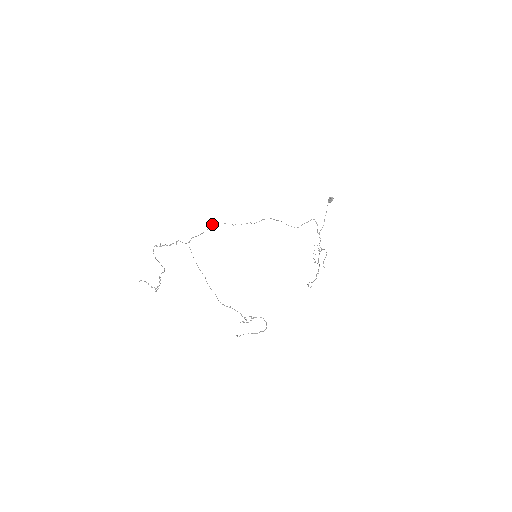
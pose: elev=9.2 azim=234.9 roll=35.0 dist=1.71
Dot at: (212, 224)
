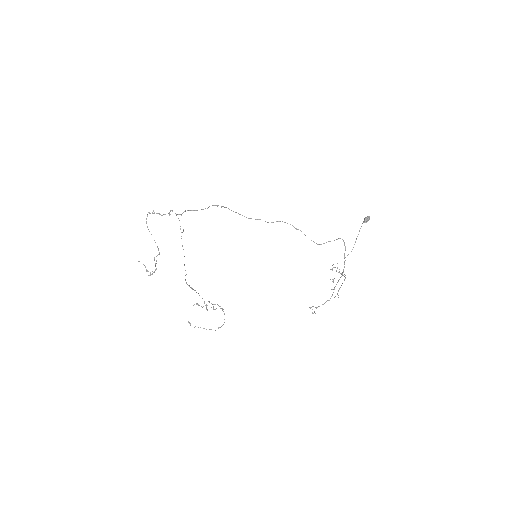
Dot at: (214, 205)
